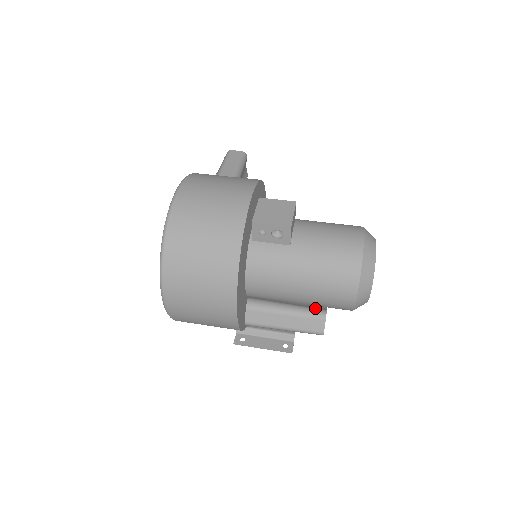
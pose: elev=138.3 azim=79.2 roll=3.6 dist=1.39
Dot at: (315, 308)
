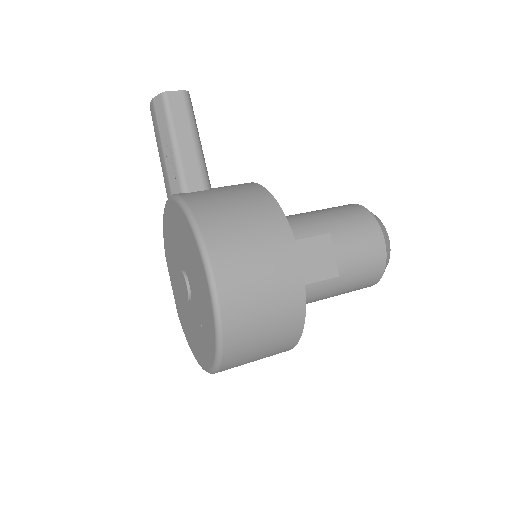
Dot at: occluded
